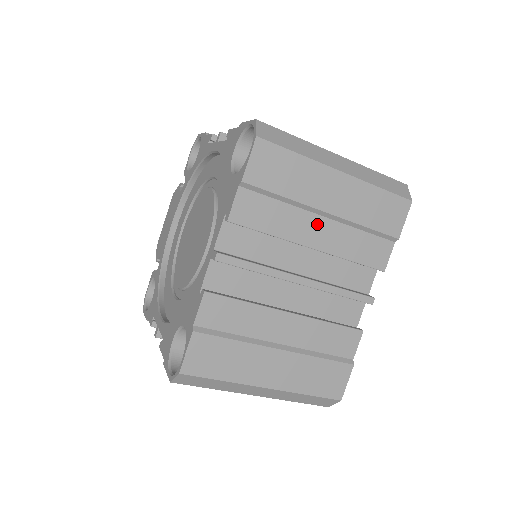
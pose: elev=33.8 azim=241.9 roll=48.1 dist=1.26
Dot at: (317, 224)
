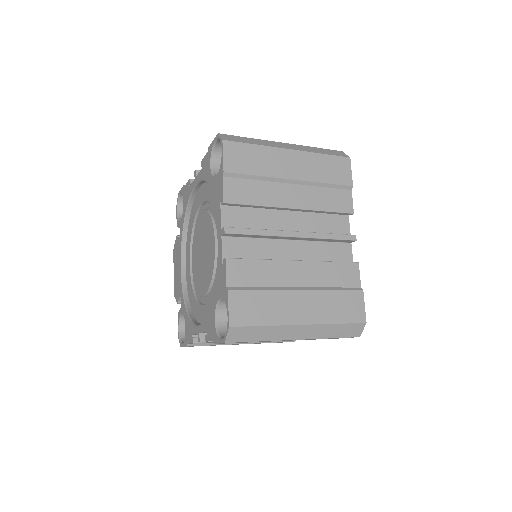
Dot at: (289, 190)
